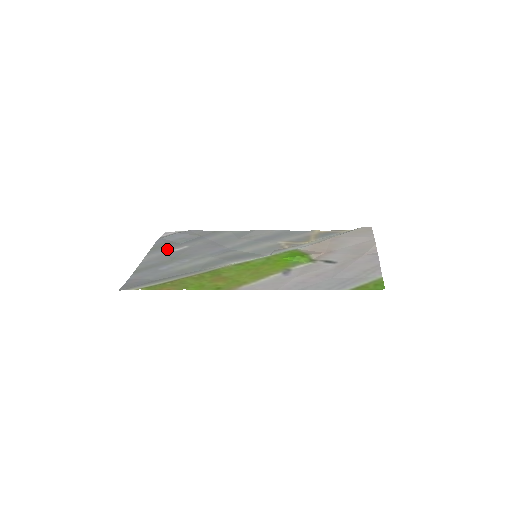
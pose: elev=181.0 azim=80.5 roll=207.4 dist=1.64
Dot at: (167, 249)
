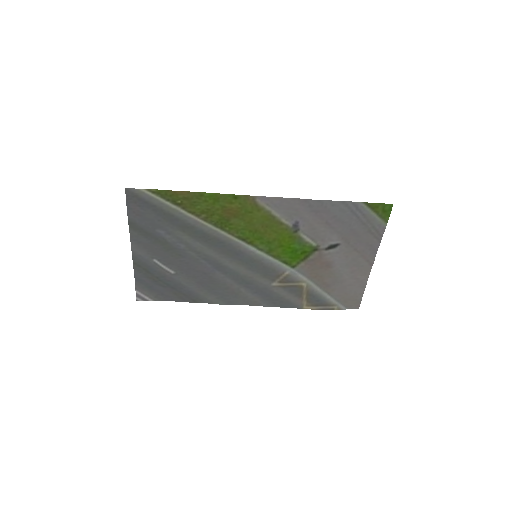
Dot at: (153, 264)
